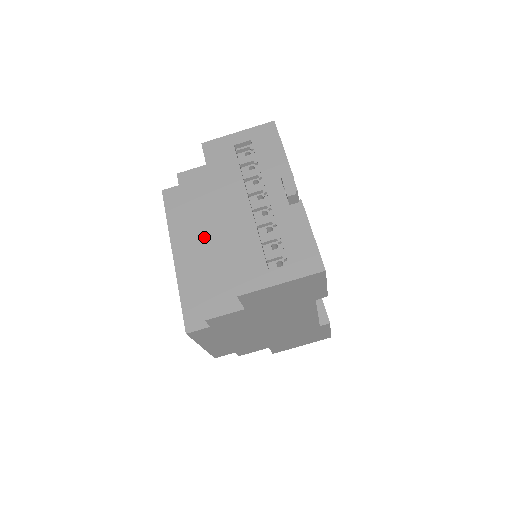
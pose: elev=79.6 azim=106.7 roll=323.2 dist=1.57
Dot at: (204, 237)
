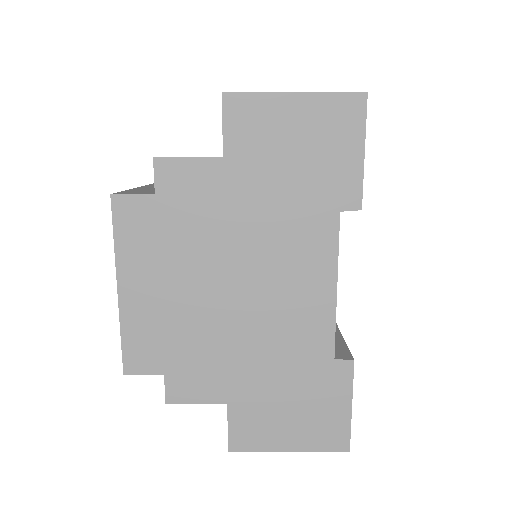
Dot at: occluded
